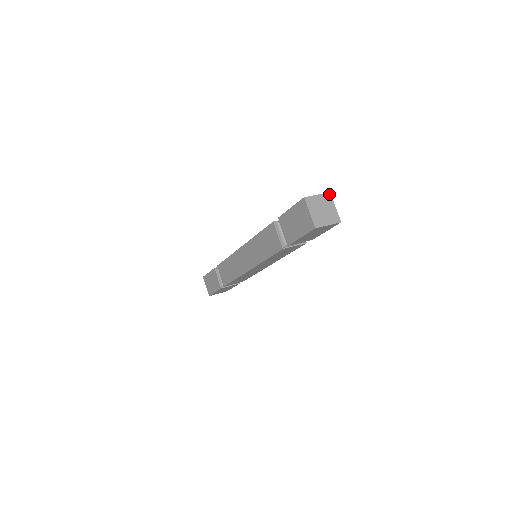
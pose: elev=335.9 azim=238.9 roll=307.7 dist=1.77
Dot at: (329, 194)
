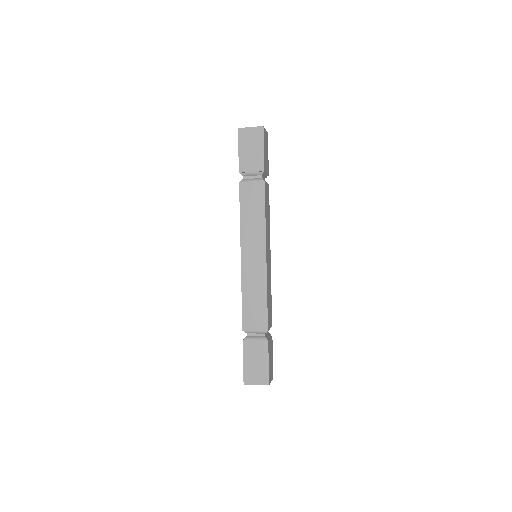
Dot at: occluded
